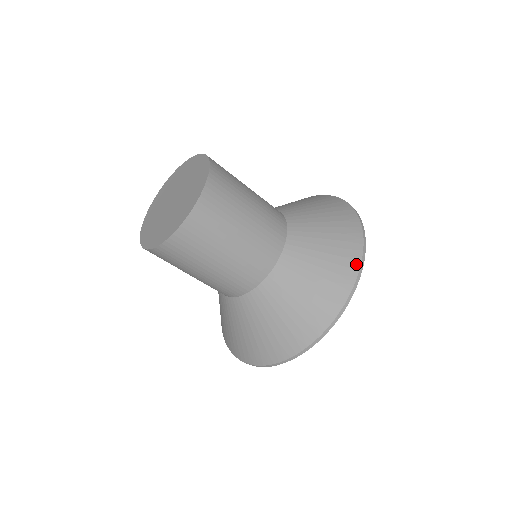
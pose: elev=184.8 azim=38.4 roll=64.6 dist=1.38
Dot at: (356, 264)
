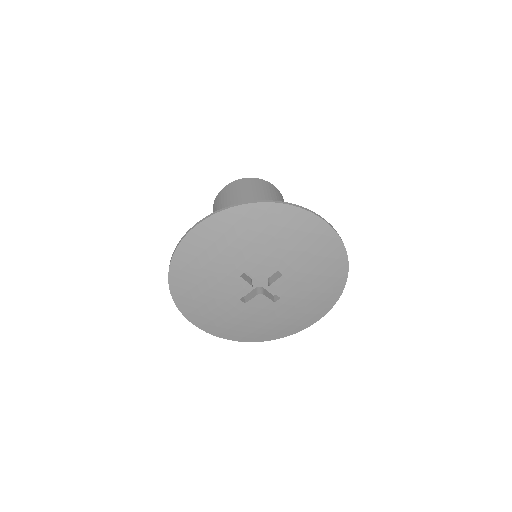
Dot at: occluded
